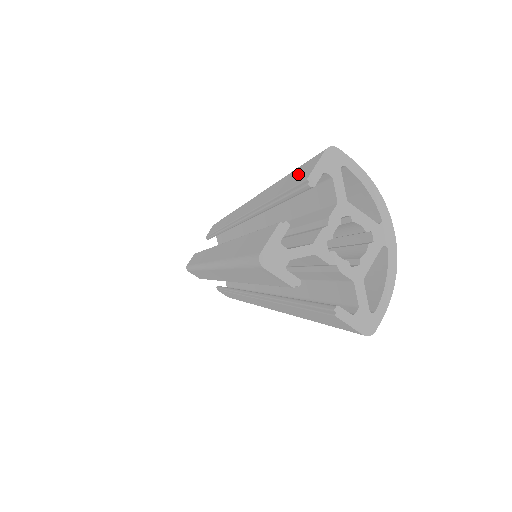
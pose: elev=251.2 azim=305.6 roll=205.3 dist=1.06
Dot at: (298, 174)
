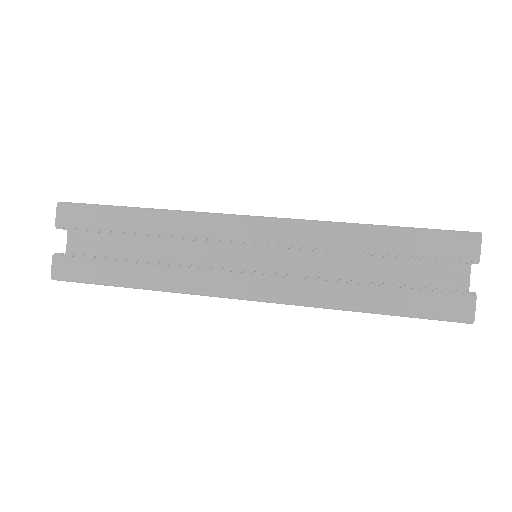
Dot at: occluded
